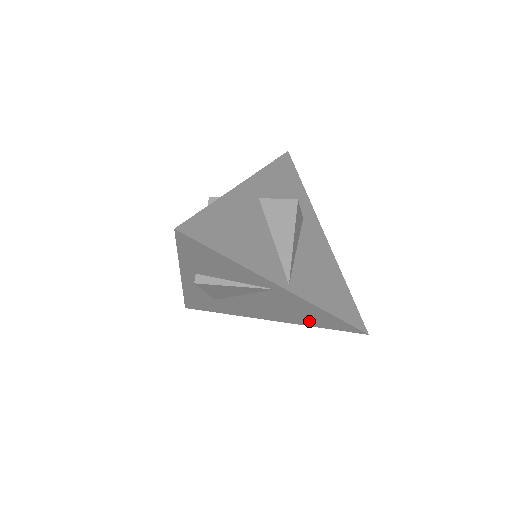
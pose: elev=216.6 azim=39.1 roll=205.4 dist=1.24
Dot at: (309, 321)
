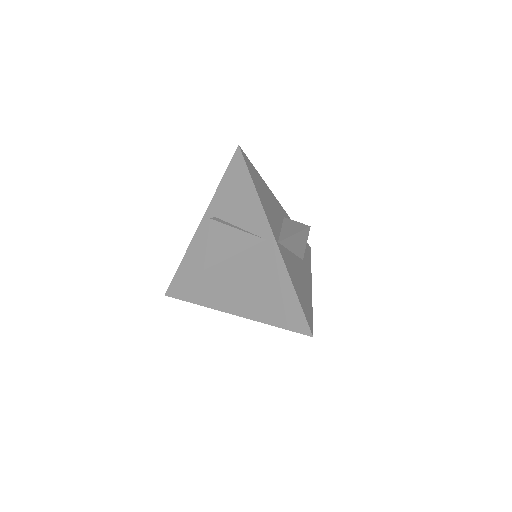
Dot at: (268, 310)
